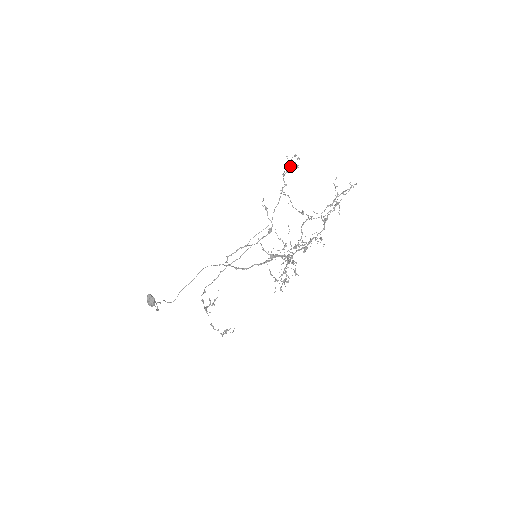
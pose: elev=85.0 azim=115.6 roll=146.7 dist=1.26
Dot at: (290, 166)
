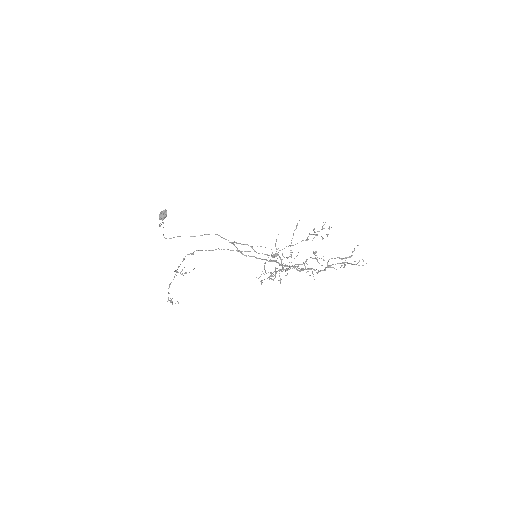
Dot at: occluded
